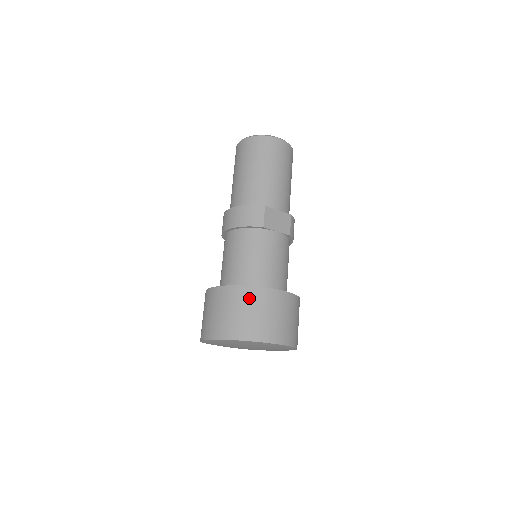
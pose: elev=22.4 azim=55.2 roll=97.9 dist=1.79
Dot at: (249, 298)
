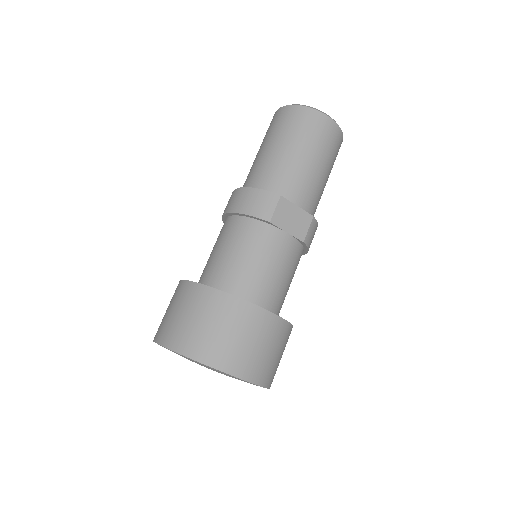
Dot at: (220, 308)
